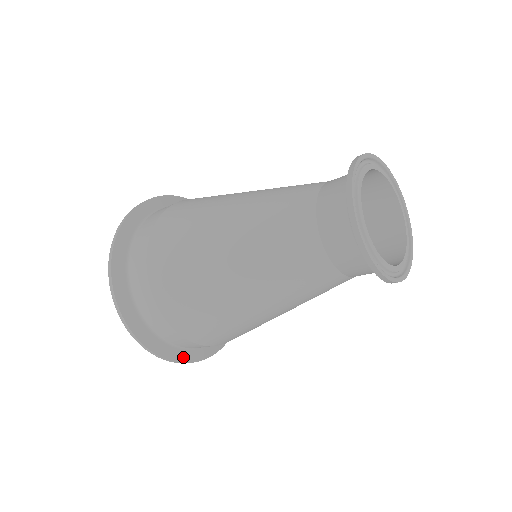
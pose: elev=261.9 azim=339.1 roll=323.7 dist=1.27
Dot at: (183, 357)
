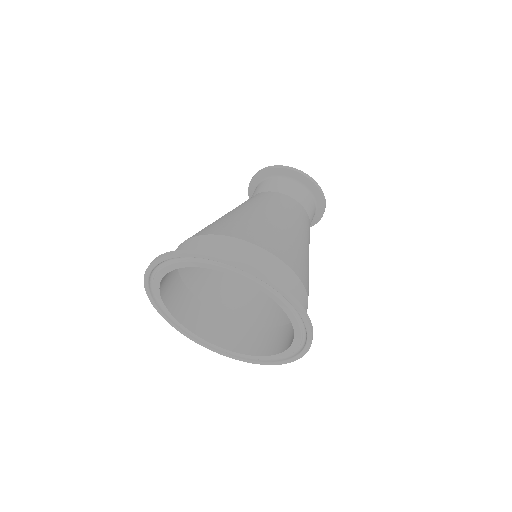
Dot at: occluded
